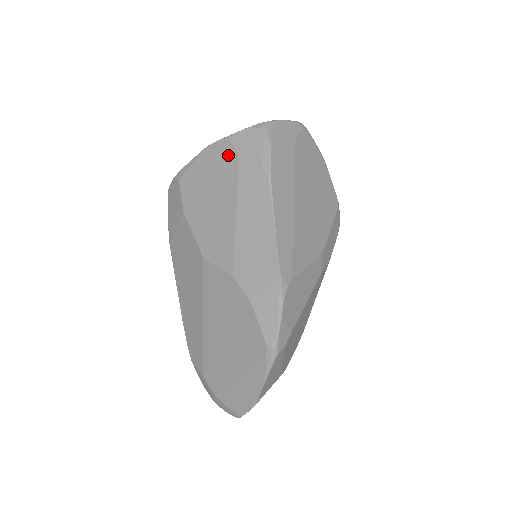
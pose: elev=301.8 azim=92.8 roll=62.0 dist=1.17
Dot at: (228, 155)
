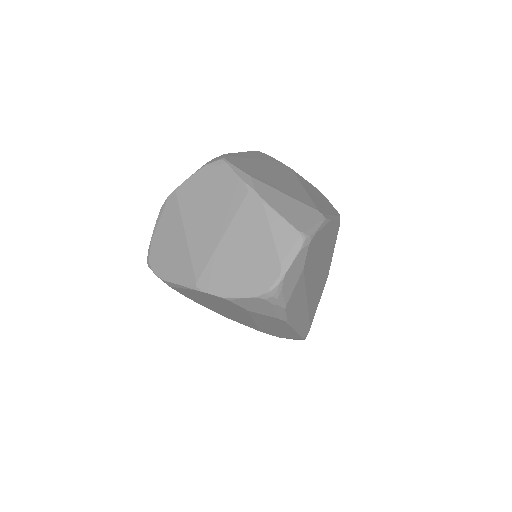
Dot at: (233, 306)
